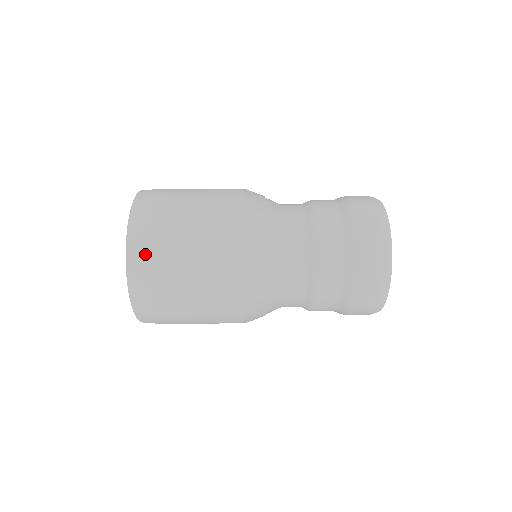
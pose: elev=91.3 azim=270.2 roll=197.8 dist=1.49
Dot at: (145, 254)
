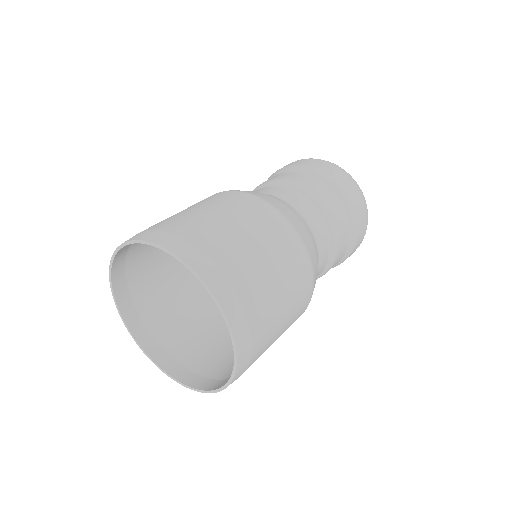
Dot at: (160, 229)
